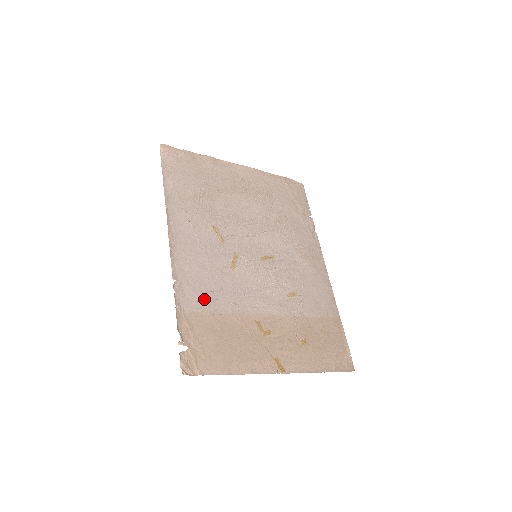
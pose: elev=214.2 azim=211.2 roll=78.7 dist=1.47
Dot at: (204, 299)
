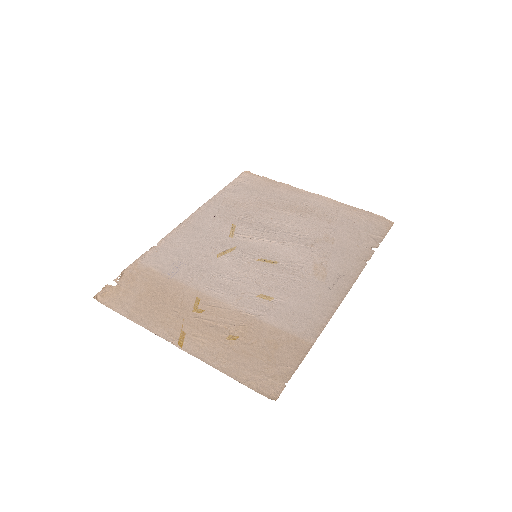
Dot at: (168, 264)
